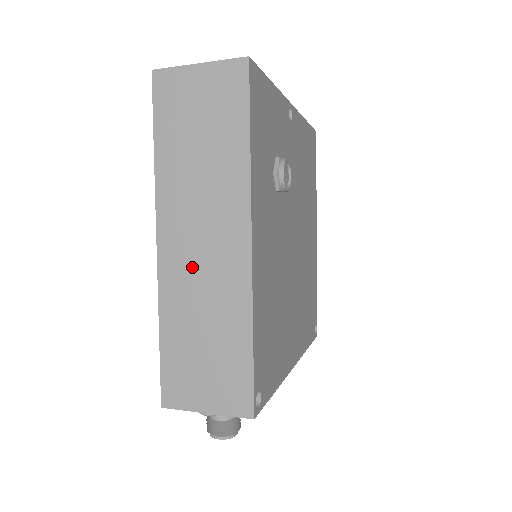
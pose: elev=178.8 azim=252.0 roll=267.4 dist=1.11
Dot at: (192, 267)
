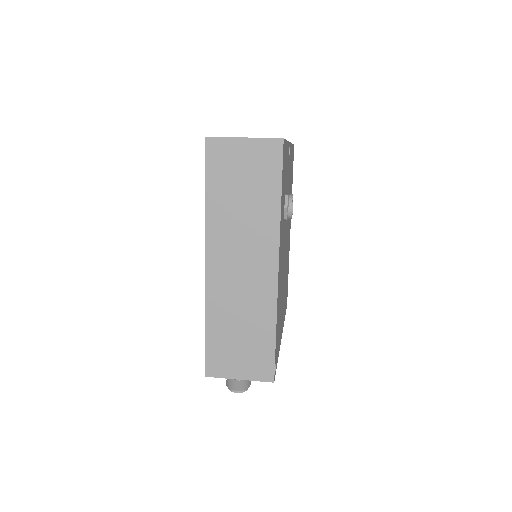
Dot at: (233, 282)
